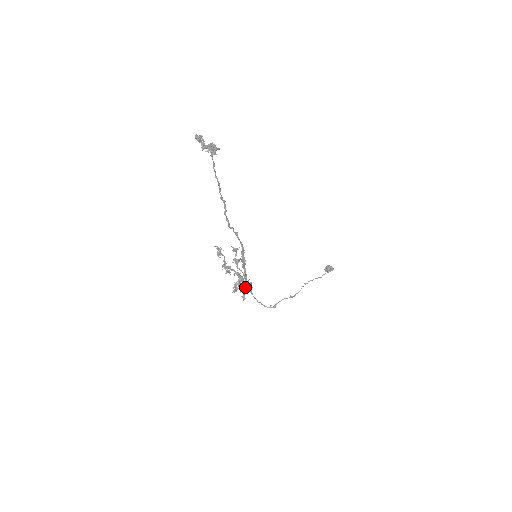
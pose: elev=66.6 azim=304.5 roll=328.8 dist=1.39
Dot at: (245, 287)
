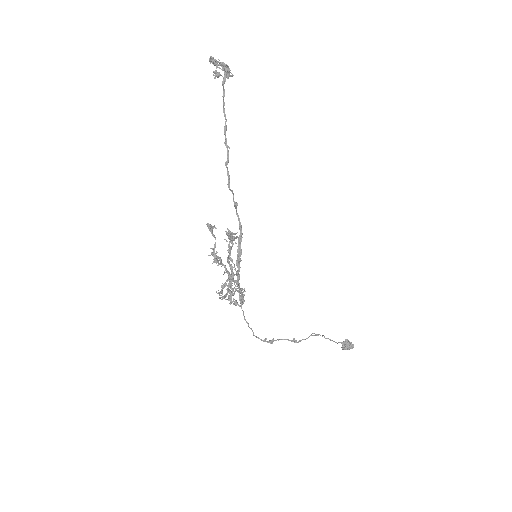
Dot at: (235, 300)
